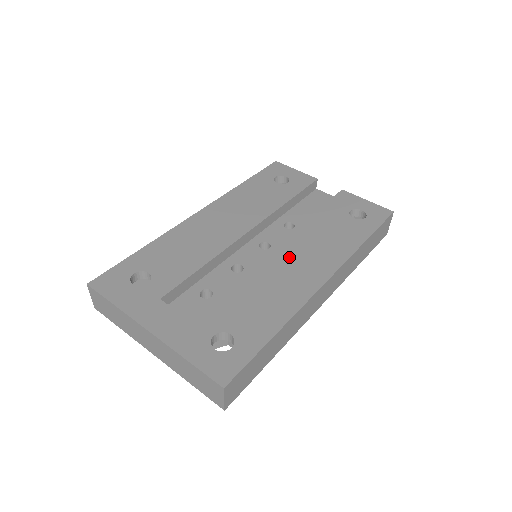
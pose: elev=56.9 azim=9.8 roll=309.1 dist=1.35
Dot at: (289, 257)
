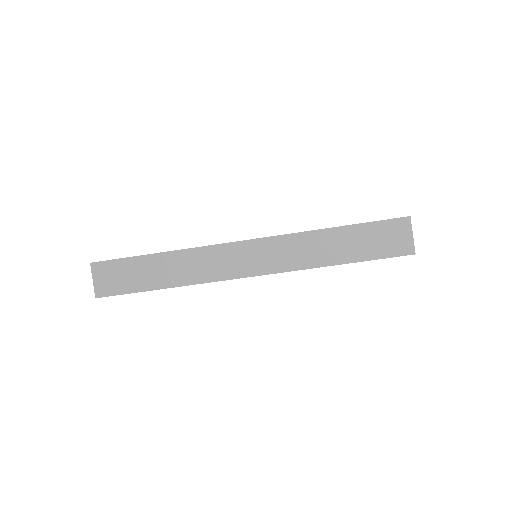
Dot at: occluded
